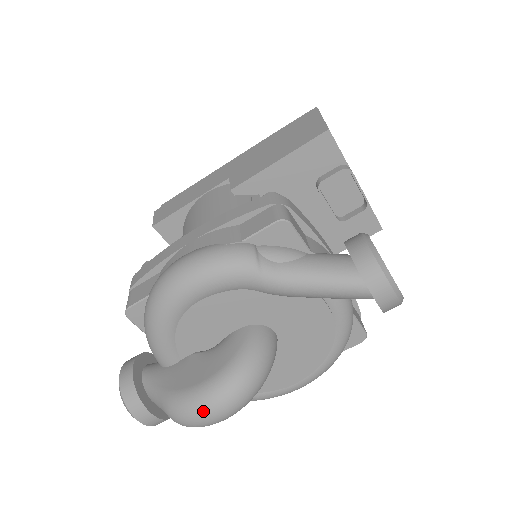
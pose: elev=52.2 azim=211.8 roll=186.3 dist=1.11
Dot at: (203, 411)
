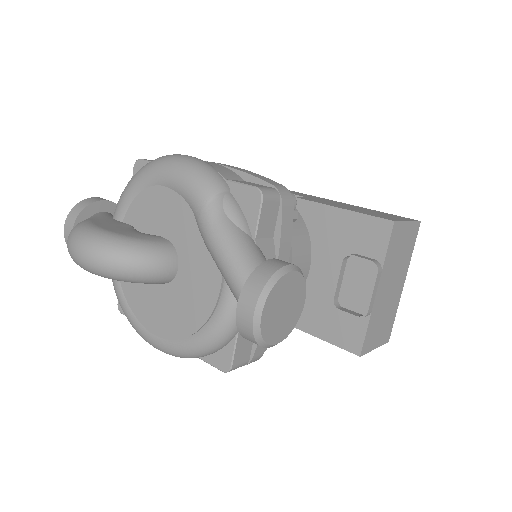
Dot at: (79, 240)
